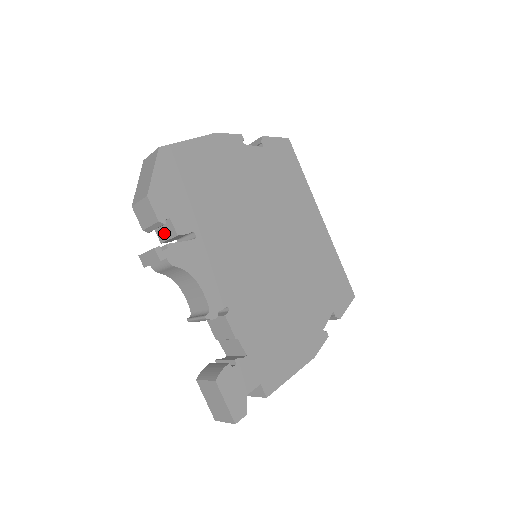
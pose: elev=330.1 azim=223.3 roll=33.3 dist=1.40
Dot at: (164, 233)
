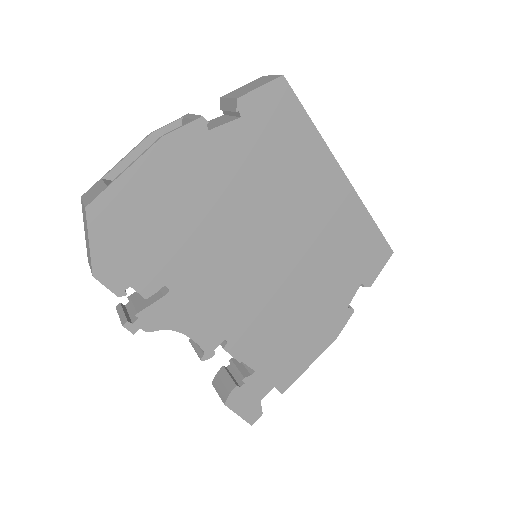
Dot at: occluded
